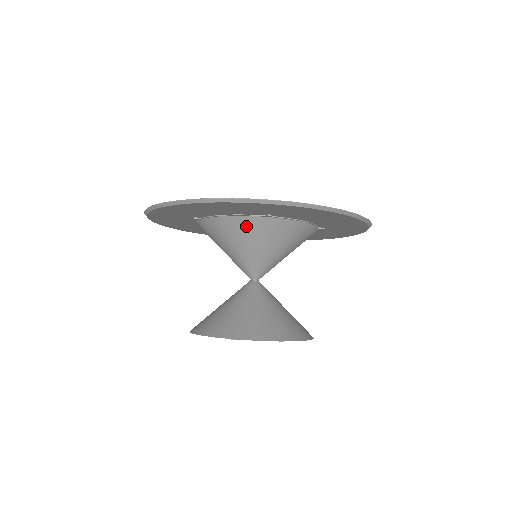
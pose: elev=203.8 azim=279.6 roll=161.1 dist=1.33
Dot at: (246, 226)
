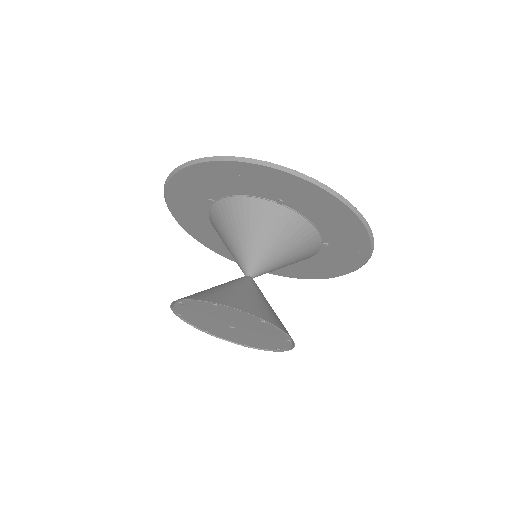
Dot at: (256, 210)
